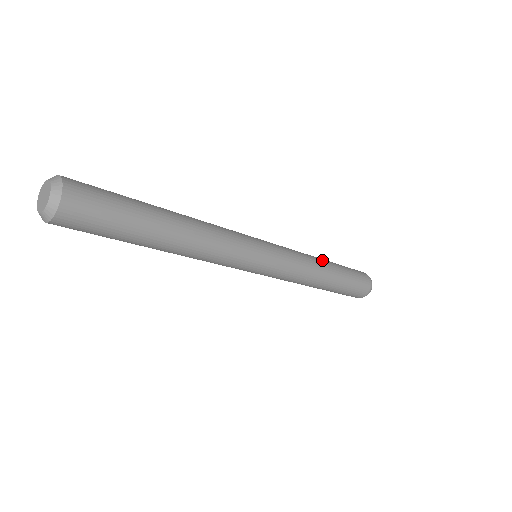
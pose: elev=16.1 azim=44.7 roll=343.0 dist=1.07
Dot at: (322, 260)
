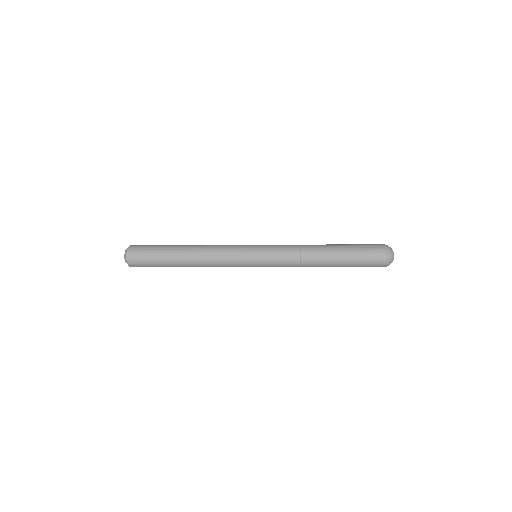
Dot at: occluded
